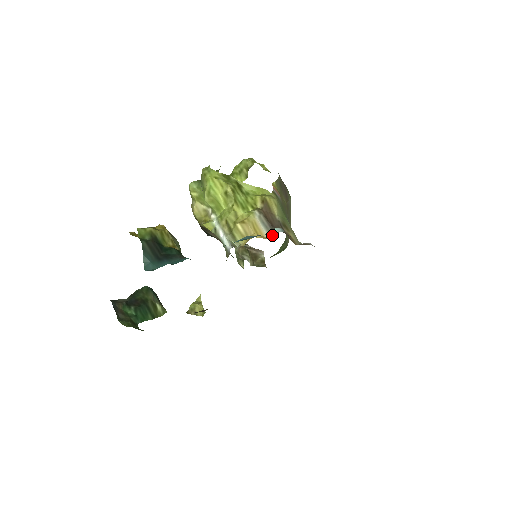
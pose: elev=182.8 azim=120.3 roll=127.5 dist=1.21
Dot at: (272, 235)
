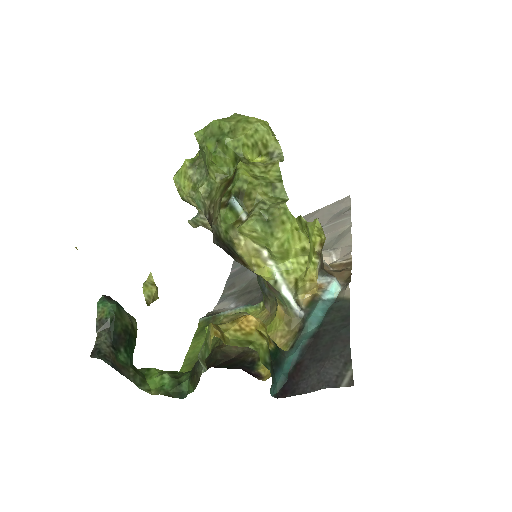
Dot at: (320, 278)
